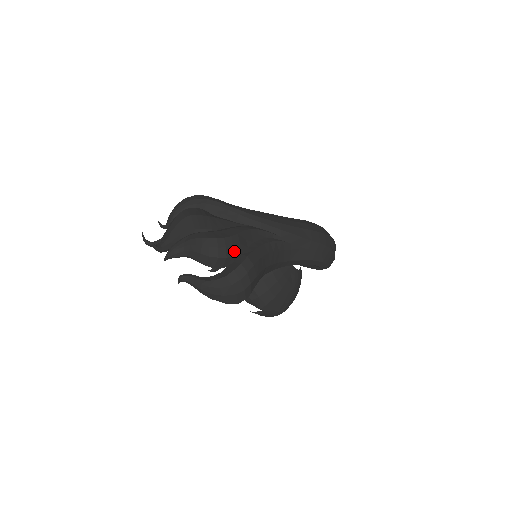
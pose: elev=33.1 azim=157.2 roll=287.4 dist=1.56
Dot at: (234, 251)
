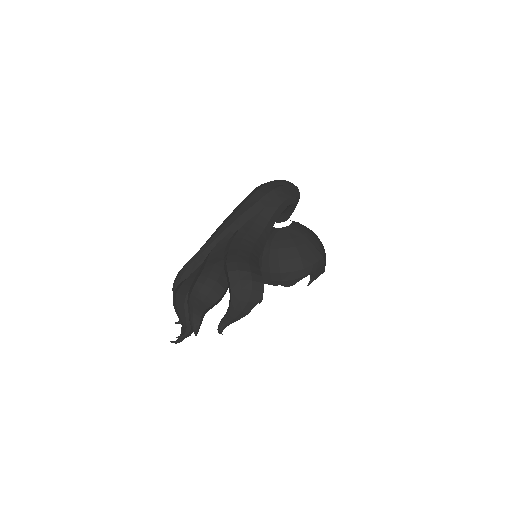
Dot at: (216, 272)
